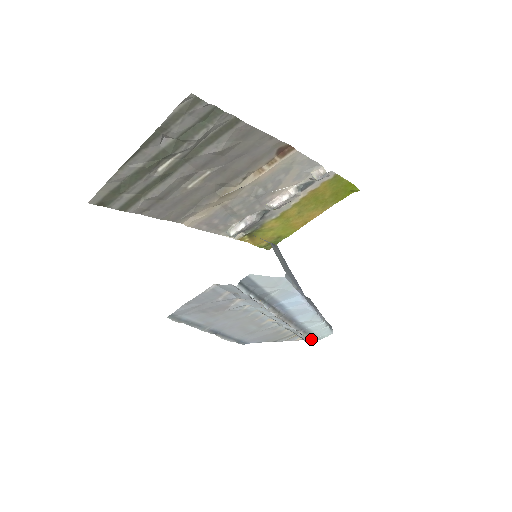
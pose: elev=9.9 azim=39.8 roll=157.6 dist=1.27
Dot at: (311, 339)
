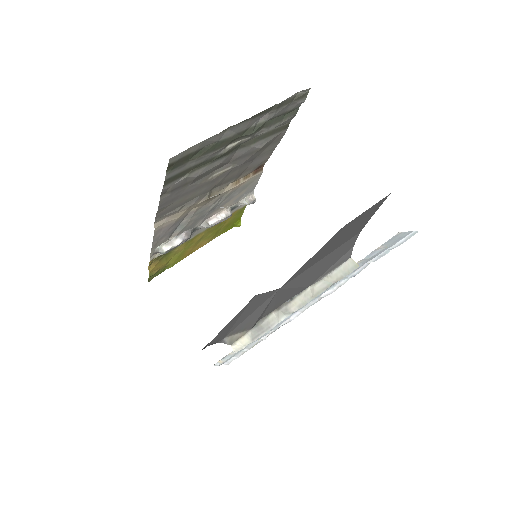
Dot at: (240, 355)
